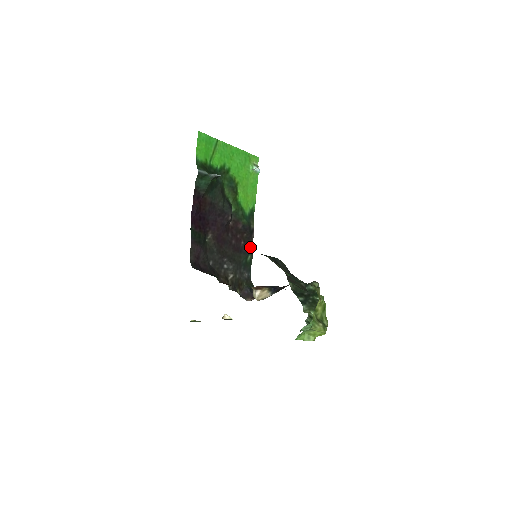
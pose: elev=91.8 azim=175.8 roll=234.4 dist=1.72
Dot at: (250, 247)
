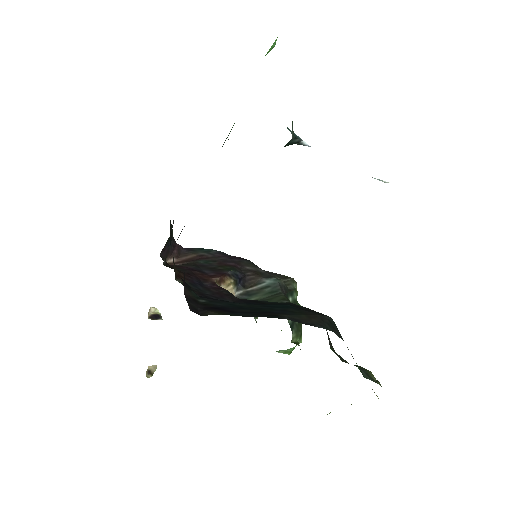
Dot at: occluded
